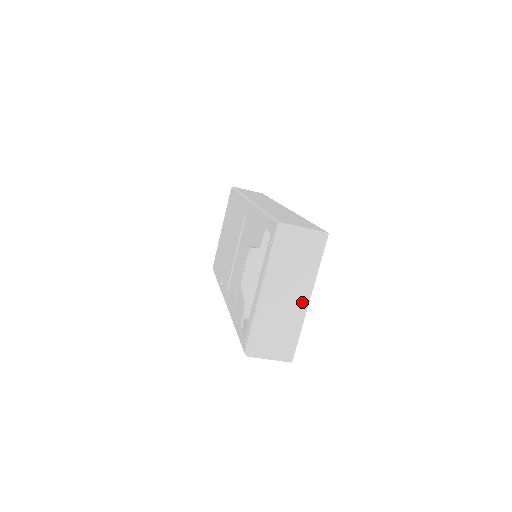
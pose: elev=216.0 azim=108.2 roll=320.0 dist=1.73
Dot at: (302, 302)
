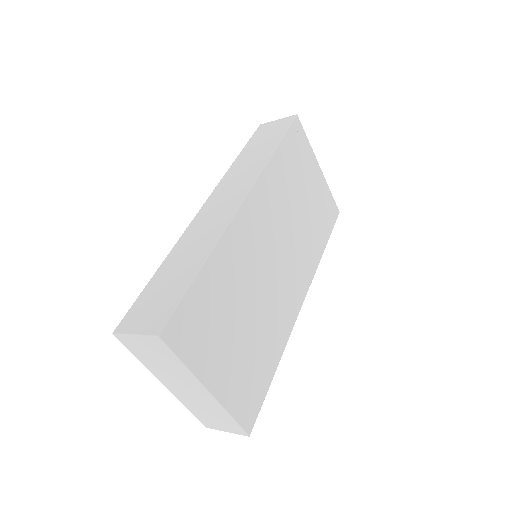
Dot at: (204, 393)
